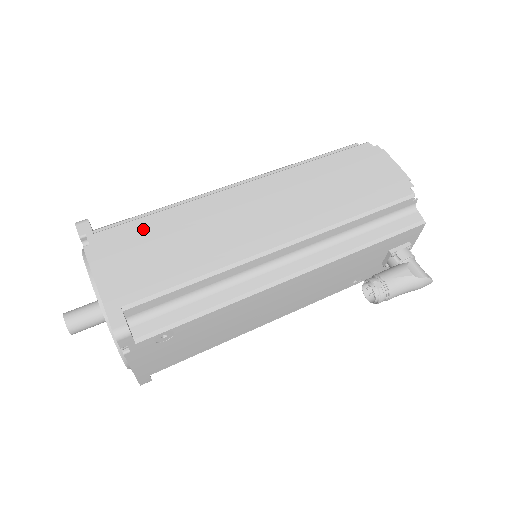
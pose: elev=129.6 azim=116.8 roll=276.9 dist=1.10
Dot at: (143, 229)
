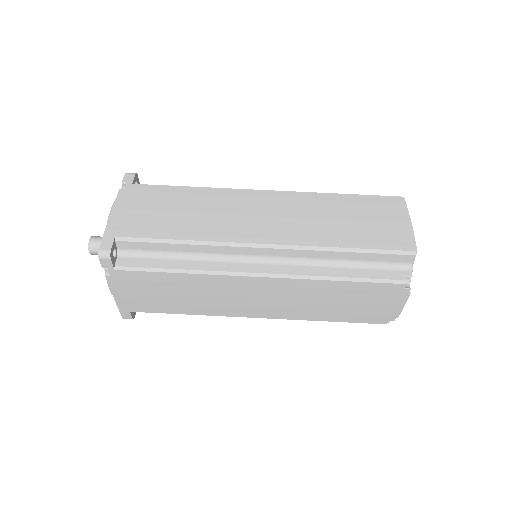
Dot at: (156, 280)
